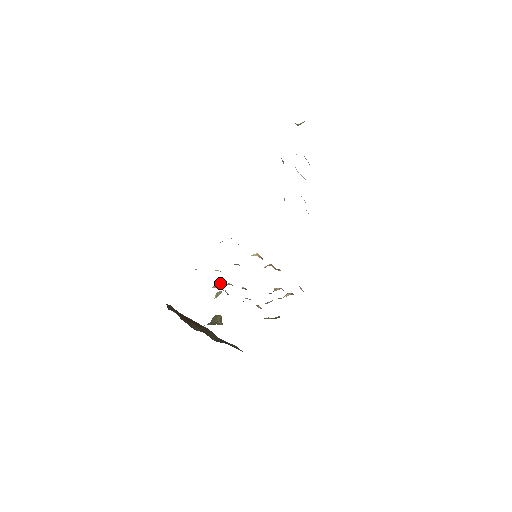
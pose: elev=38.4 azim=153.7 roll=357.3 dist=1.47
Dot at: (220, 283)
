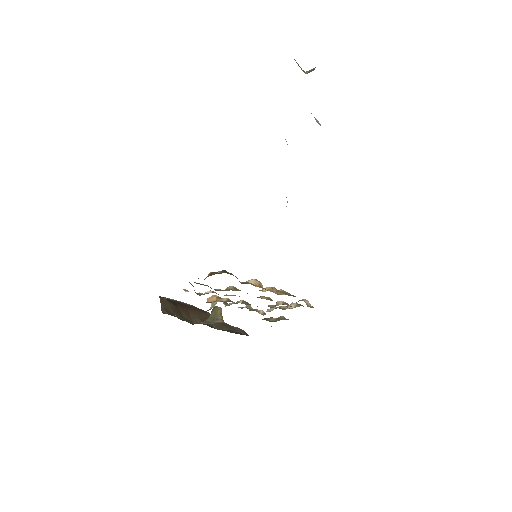
Dot at: (215, 296)
